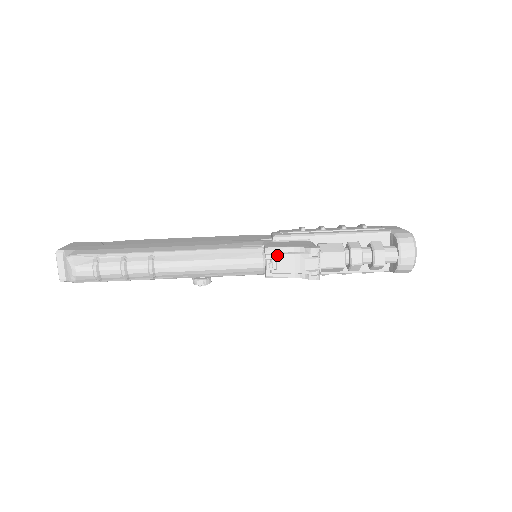
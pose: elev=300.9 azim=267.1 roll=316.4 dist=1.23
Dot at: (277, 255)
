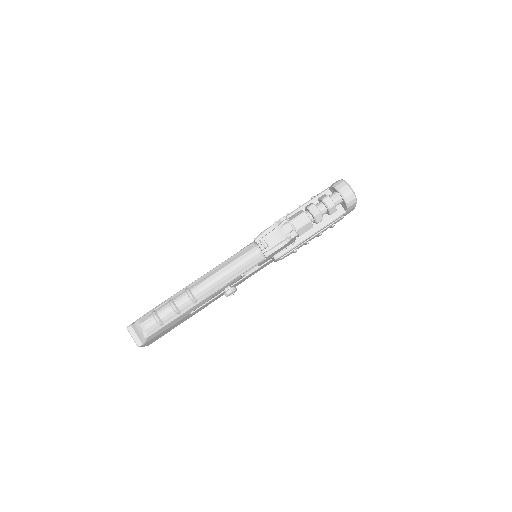
Dot at: (263, 237)
